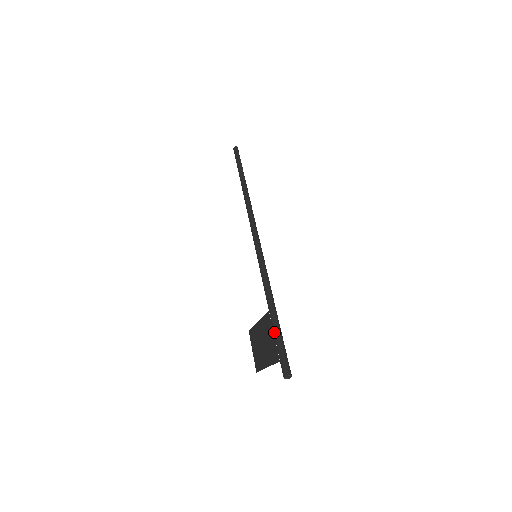
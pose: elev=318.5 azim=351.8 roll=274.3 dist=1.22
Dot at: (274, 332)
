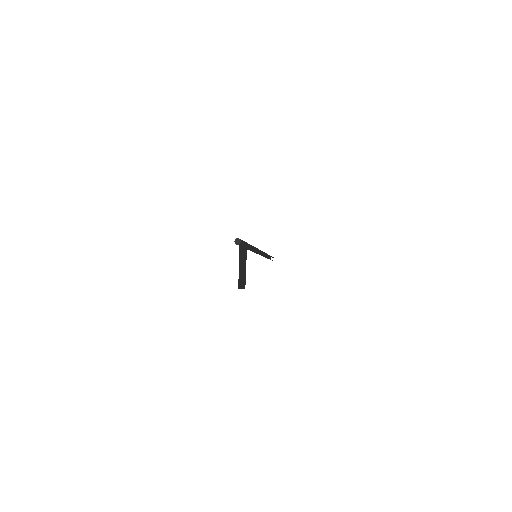
Dot at: (241, 244)
